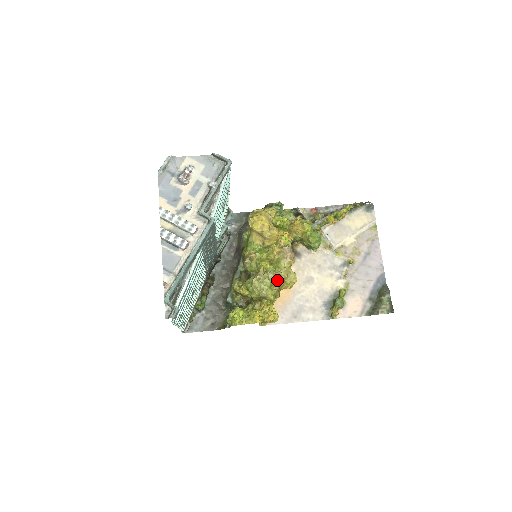
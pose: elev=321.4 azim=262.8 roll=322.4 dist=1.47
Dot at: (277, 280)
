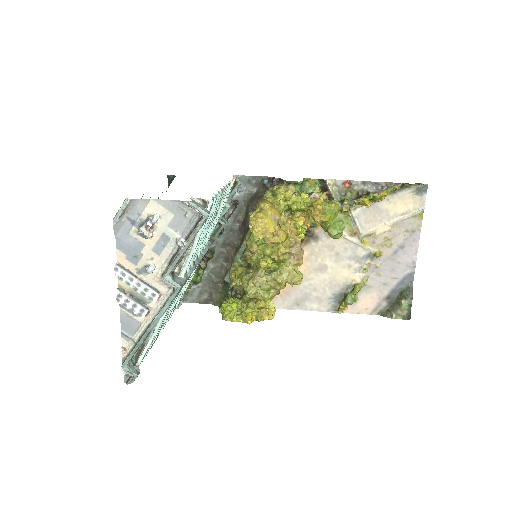
Dot at: (277, 284)
